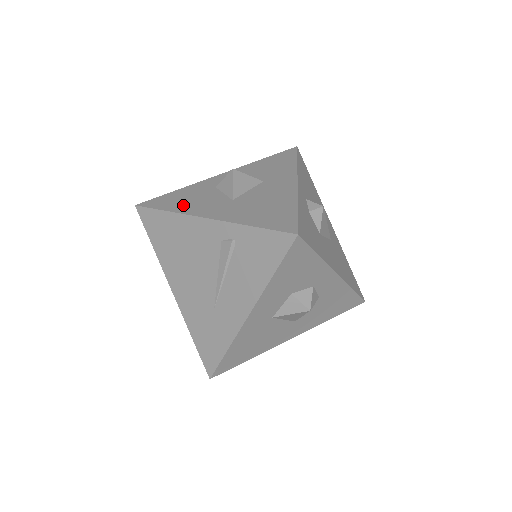
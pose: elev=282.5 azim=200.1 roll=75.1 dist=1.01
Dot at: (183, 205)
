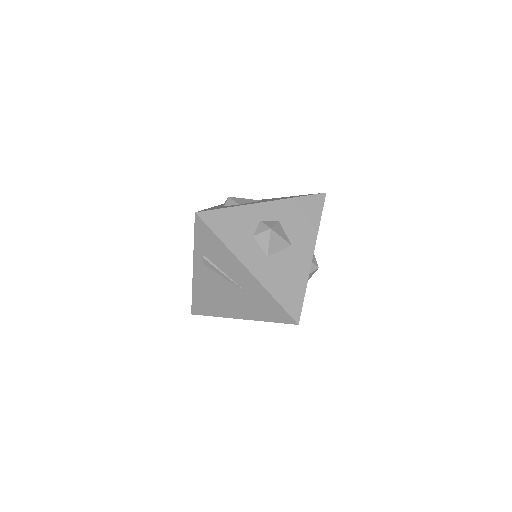
Dot at: occluded
